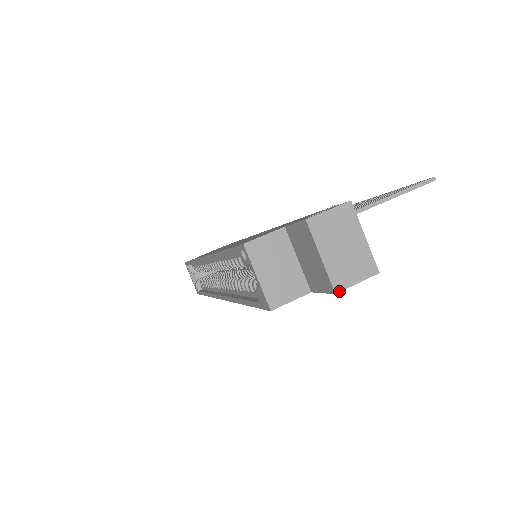
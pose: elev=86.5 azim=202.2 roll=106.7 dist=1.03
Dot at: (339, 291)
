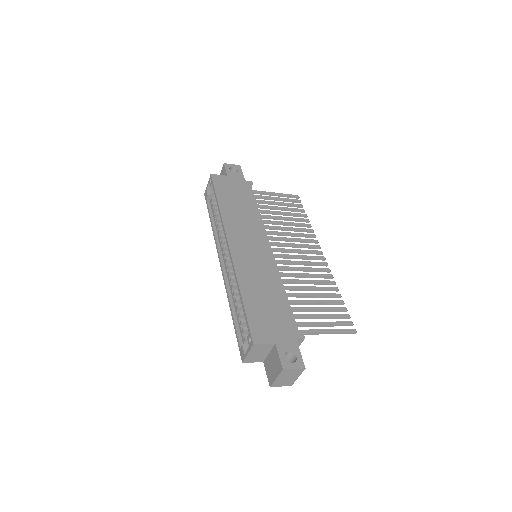
Dot at: occluded
